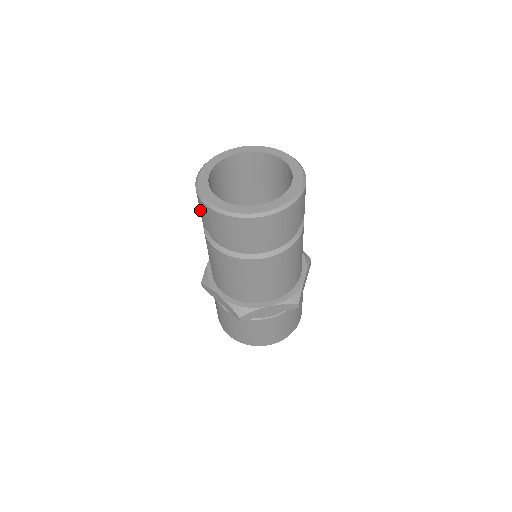
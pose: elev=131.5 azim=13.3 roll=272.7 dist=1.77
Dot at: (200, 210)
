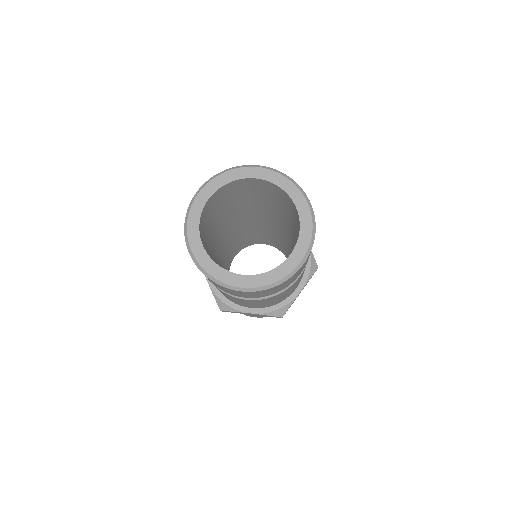
Dot at: (219, 287)
